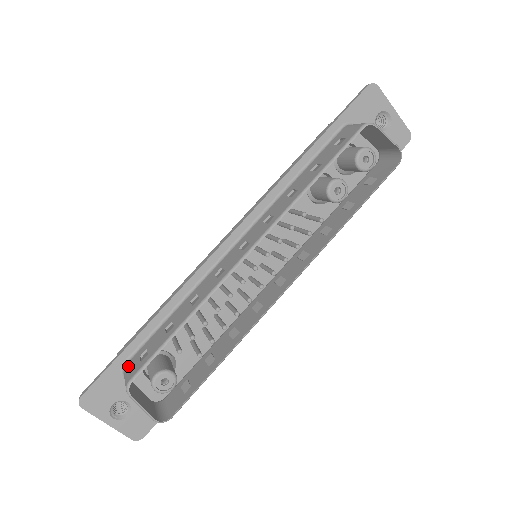
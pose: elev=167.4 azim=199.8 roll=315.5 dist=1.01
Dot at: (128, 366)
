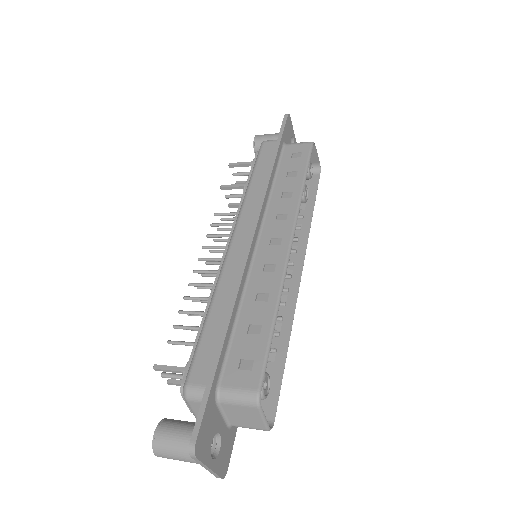
Dot at: (229, 385)
